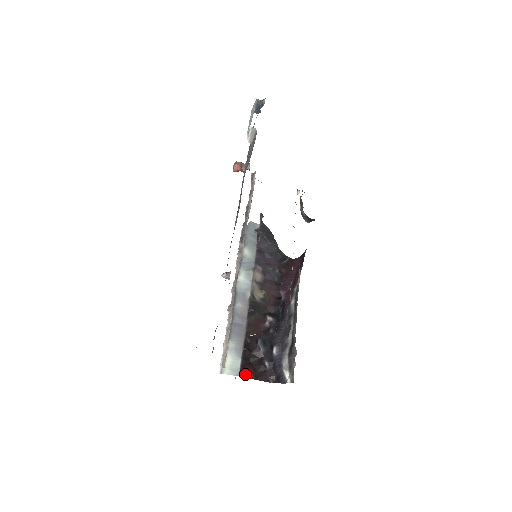
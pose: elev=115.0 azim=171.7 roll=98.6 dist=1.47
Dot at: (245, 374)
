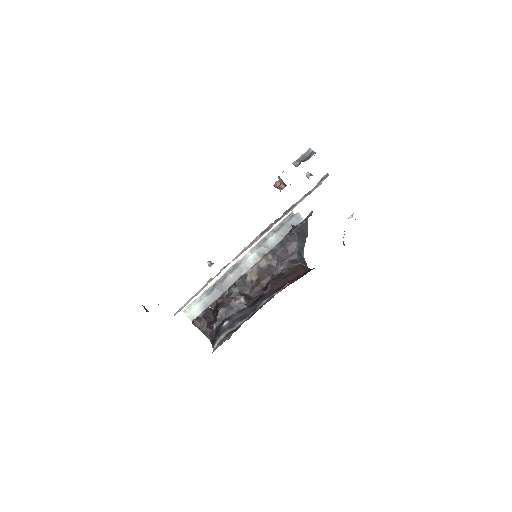
Dot at: (196, 323)
